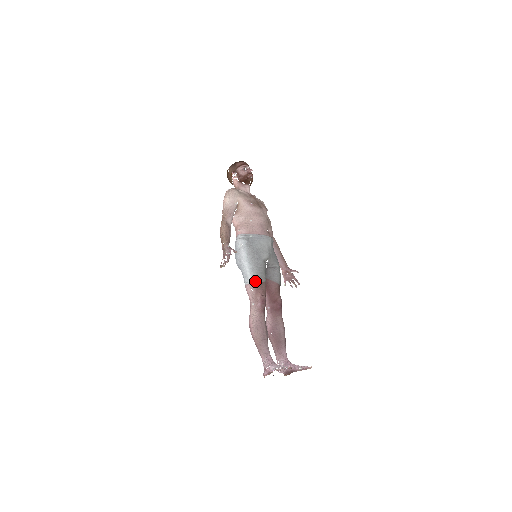
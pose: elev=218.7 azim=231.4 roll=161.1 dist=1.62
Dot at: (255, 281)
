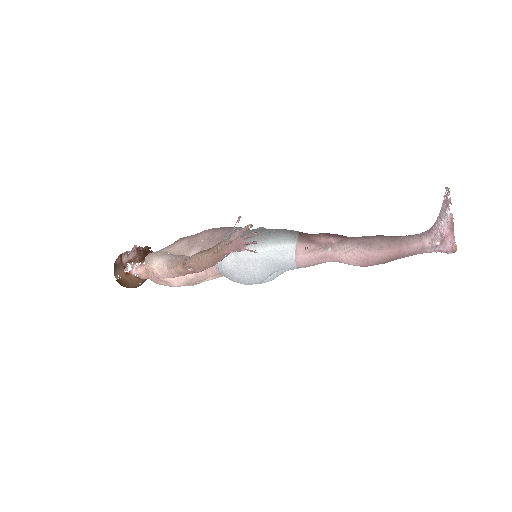
Dot at: (294, 238)
